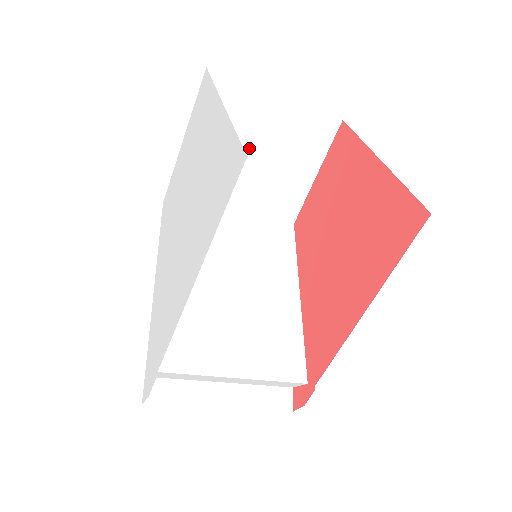
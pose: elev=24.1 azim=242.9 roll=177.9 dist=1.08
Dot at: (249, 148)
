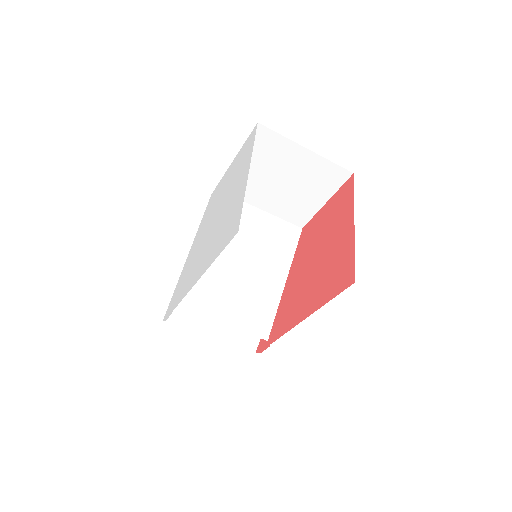
Dot at: (279, 176)
